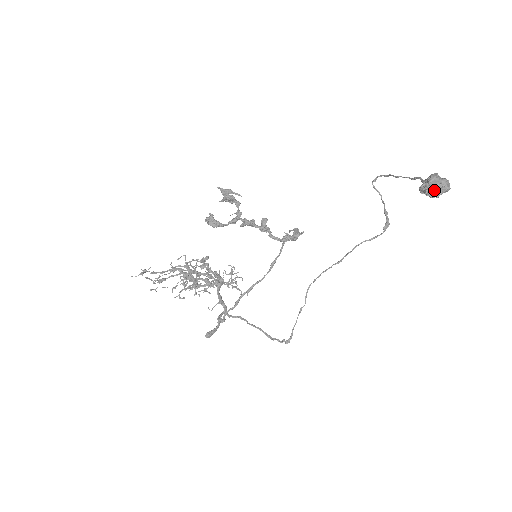
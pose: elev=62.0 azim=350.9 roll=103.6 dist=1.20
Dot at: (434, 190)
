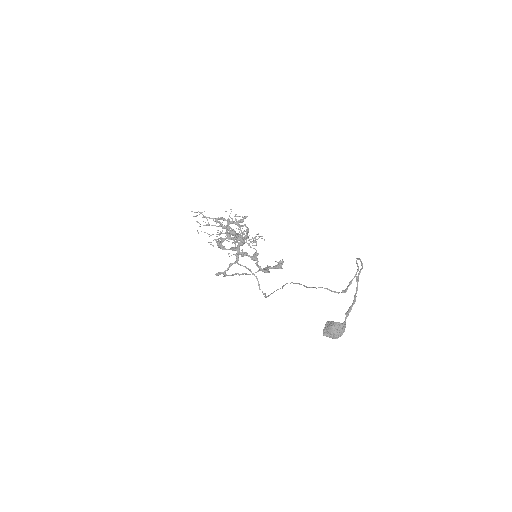
Dot at: (327, 333)
